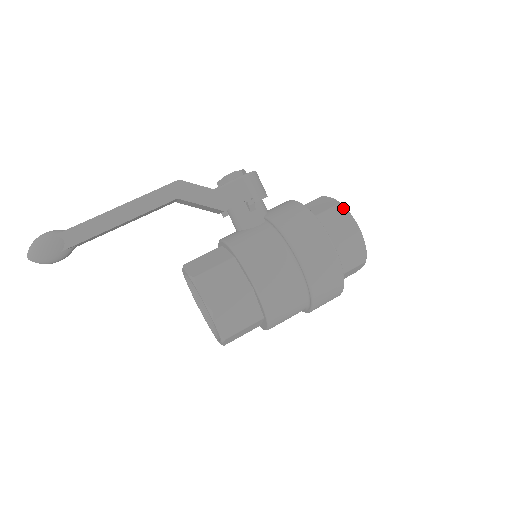
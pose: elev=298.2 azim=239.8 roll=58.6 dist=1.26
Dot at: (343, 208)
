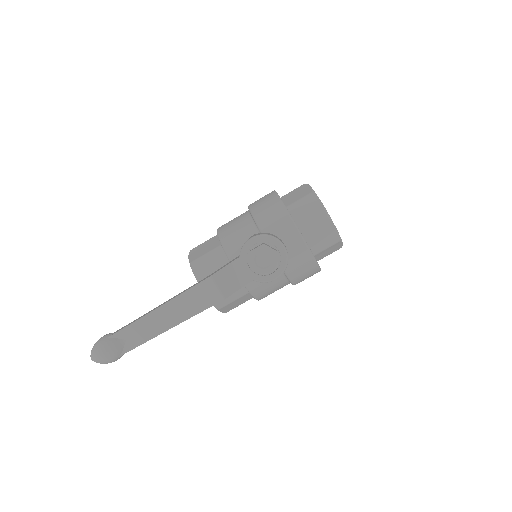
Dot at: (340, 243)
